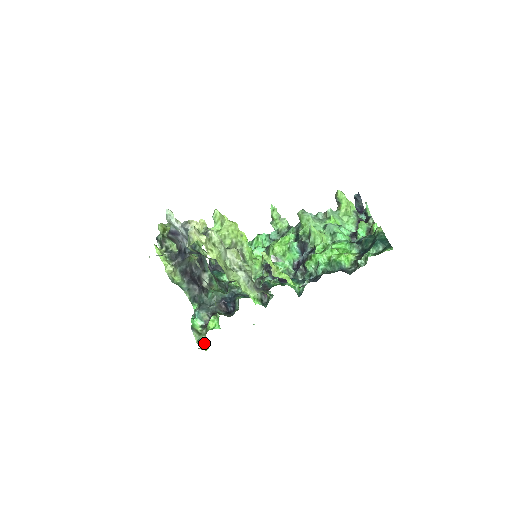
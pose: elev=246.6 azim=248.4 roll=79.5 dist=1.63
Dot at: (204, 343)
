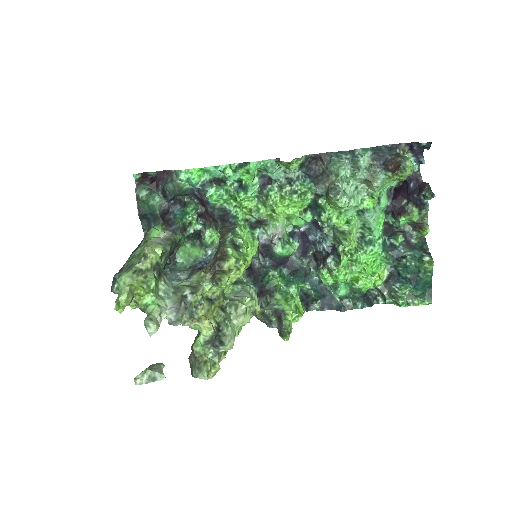
Dot at: occluded
